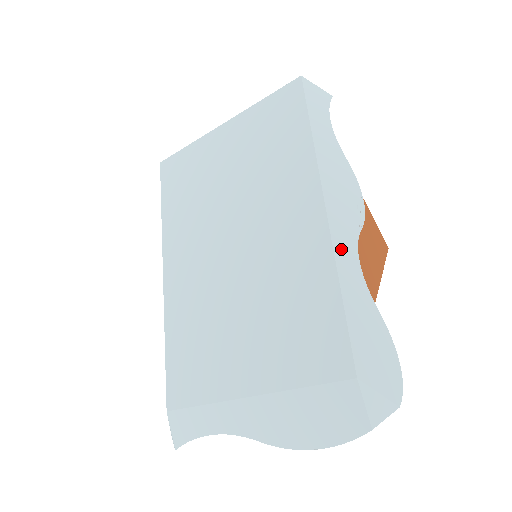
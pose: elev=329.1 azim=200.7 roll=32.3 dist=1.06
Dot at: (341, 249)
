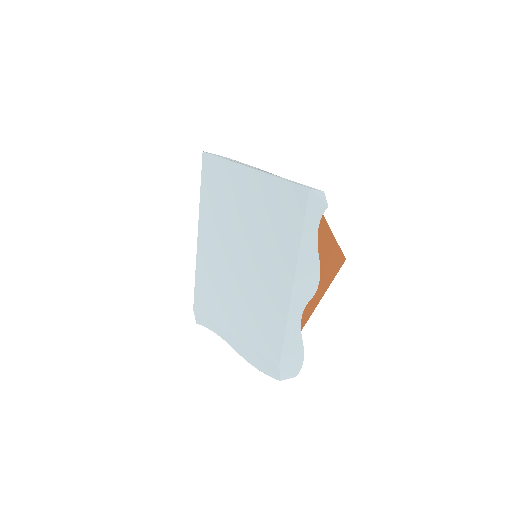
Dot at: (293, 311)
